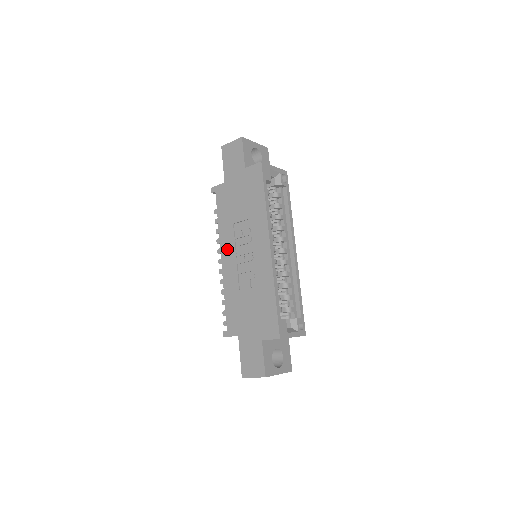
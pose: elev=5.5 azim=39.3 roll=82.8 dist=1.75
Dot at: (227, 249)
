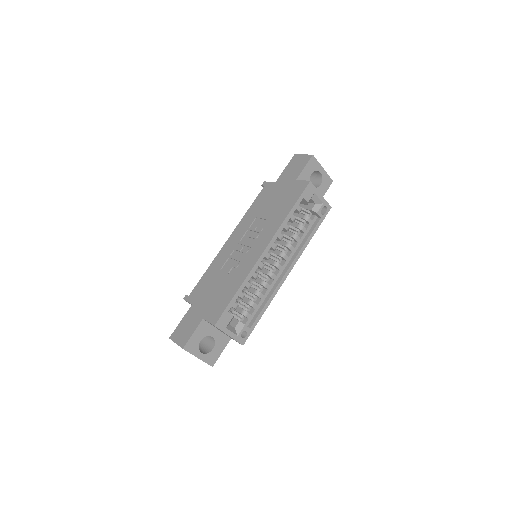
Dot at: (237, 234)
